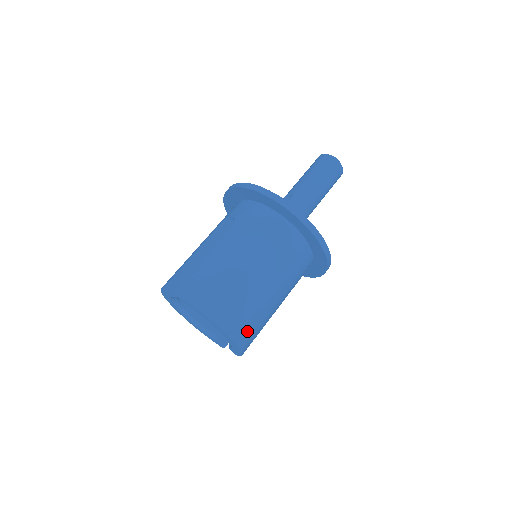
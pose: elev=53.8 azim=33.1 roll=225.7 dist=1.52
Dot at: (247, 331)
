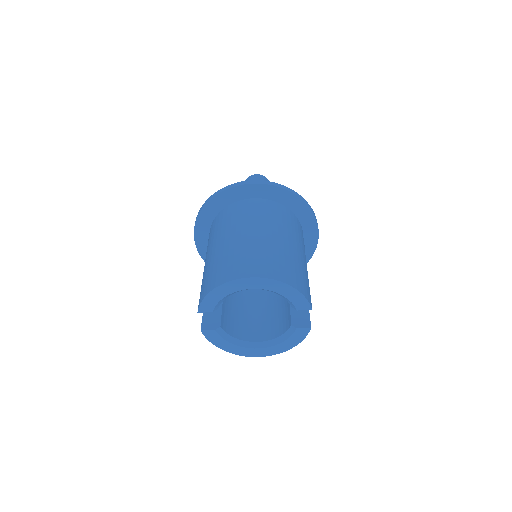
Dot at: (270, 266)
